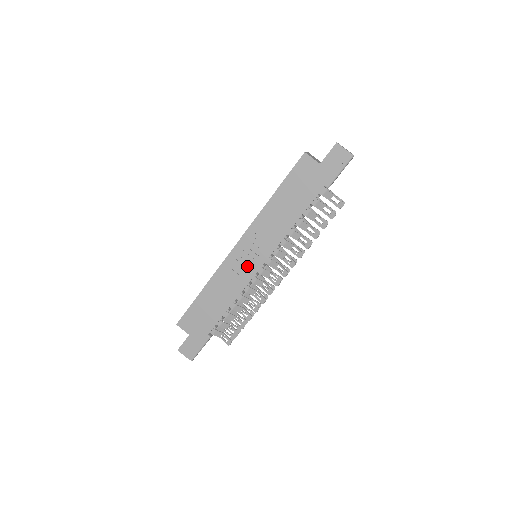
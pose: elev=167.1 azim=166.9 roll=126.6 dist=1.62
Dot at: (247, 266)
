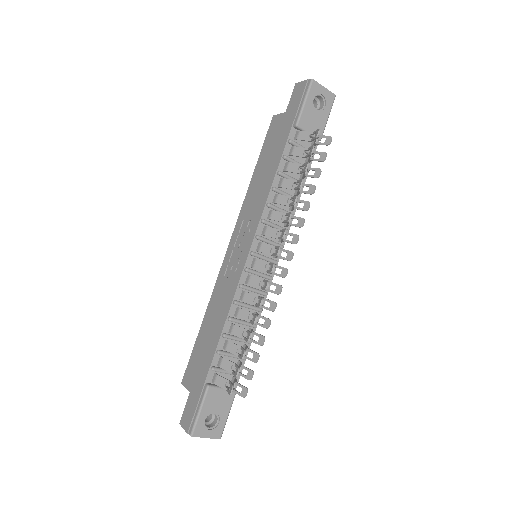
Dot at: (237, 263)
